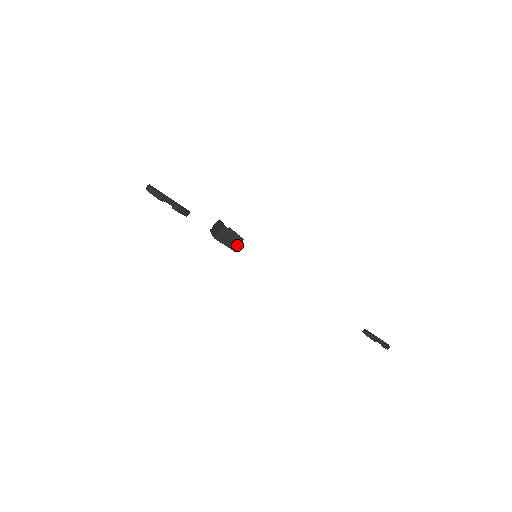
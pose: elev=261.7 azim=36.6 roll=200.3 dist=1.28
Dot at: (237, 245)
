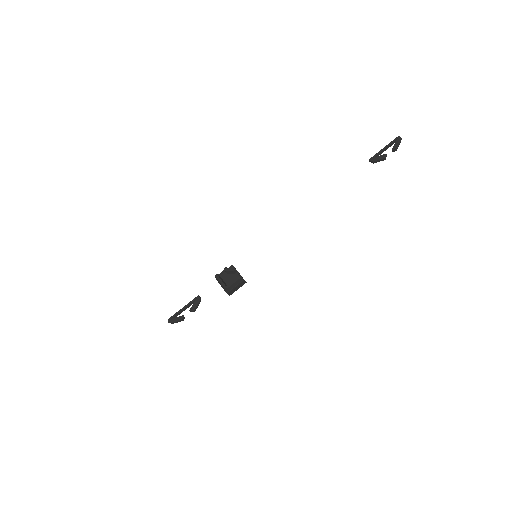
Dot at: (243, 282)
